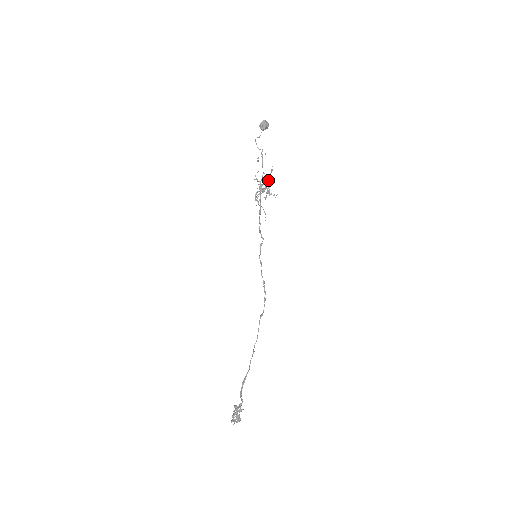
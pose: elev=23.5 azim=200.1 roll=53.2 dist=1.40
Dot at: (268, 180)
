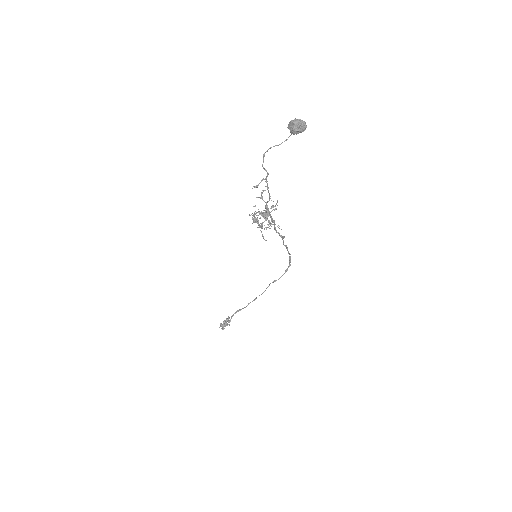
Dot at: occluded
